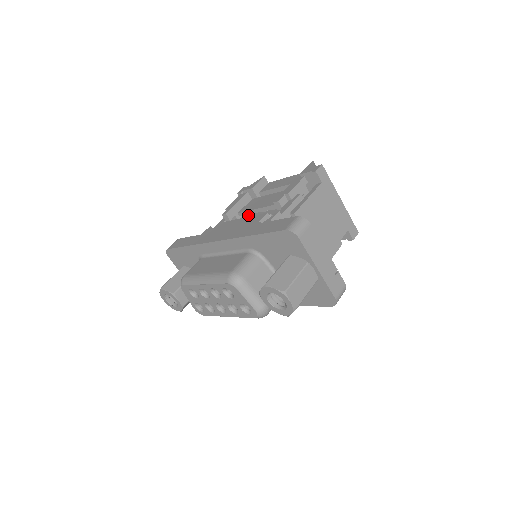
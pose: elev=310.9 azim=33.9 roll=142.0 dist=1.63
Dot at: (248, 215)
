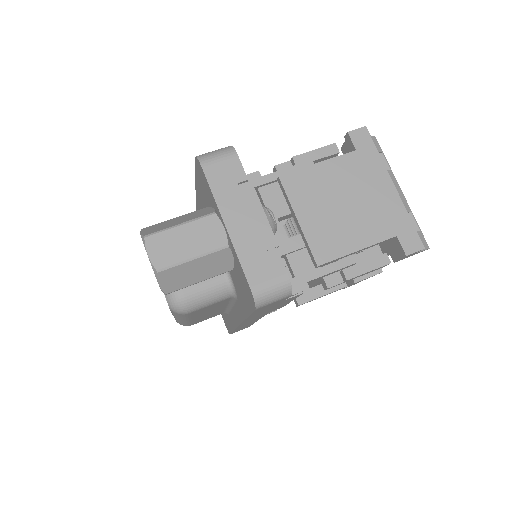
Dot at: occluded
